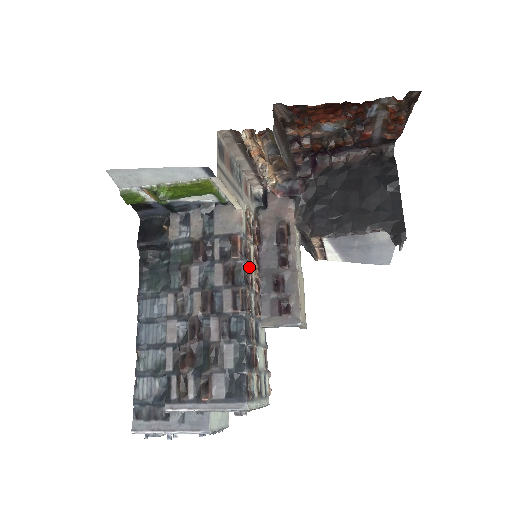
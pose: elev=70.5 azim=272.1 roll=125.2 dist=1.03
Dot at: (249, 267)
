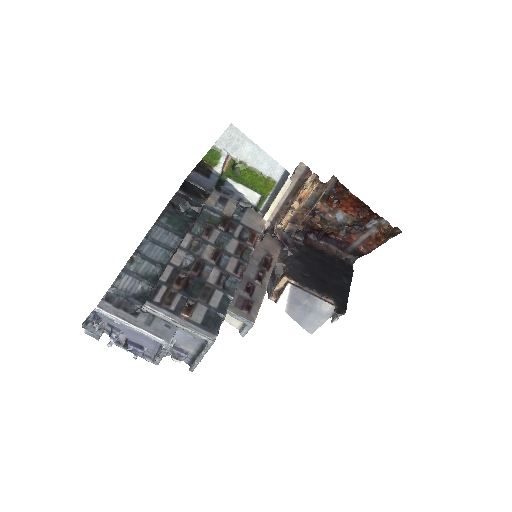
Dot at: occluded
